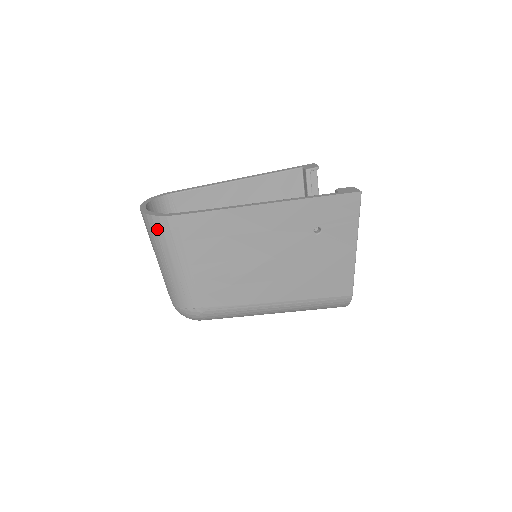
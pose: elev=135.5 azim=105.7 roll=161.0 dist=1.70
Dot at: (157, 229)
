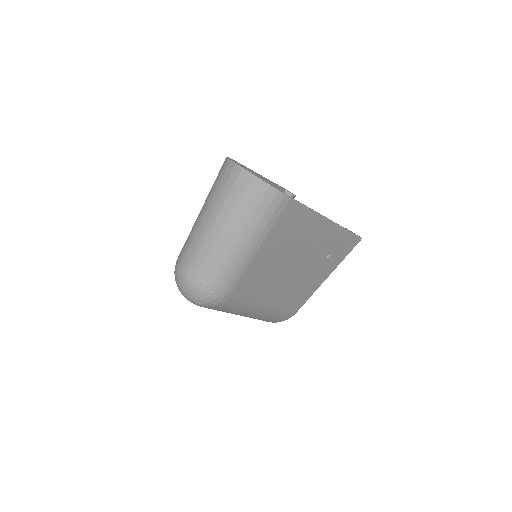
Dot at: (263, 201)
